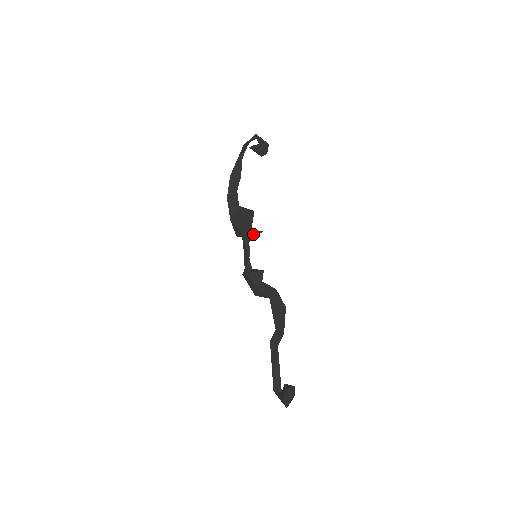
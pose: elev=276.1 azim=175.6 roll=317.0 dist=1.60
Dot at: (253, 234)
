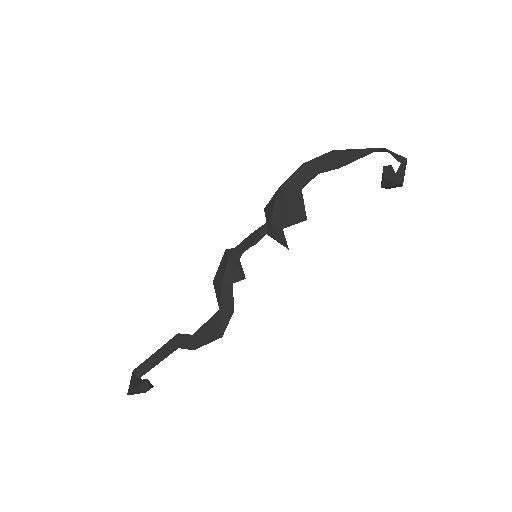
Dot at: (279, 237)
